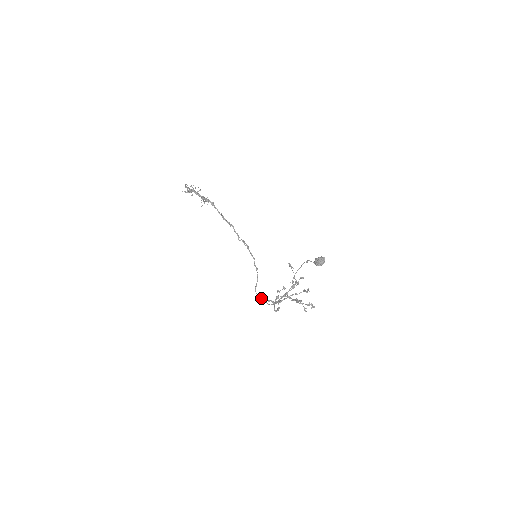
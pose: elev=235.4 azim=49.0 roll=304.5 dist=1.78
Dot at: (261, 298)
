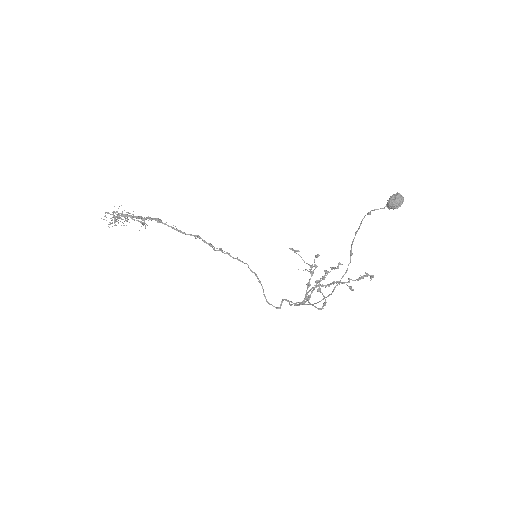
Dot at: (280, 307)
